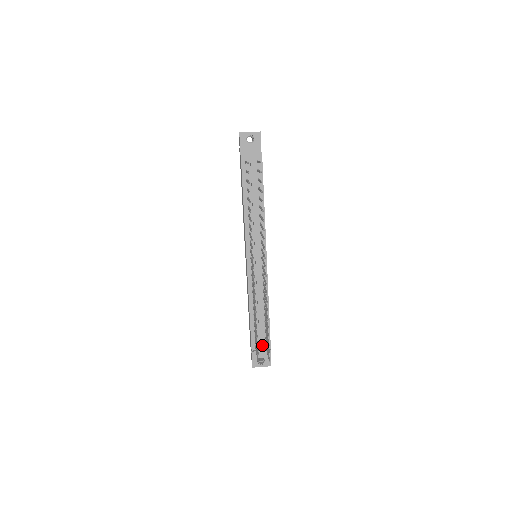
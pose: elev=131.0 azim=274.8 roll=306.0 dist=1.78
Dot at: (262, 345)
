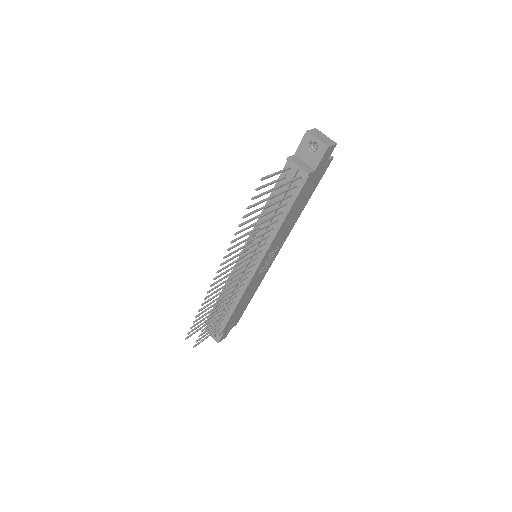
Dot at: occluded
